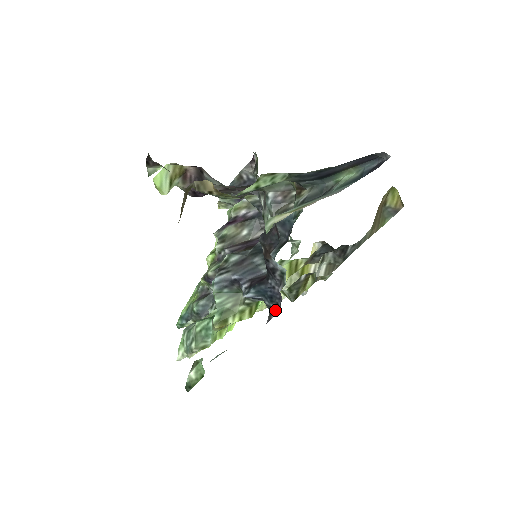
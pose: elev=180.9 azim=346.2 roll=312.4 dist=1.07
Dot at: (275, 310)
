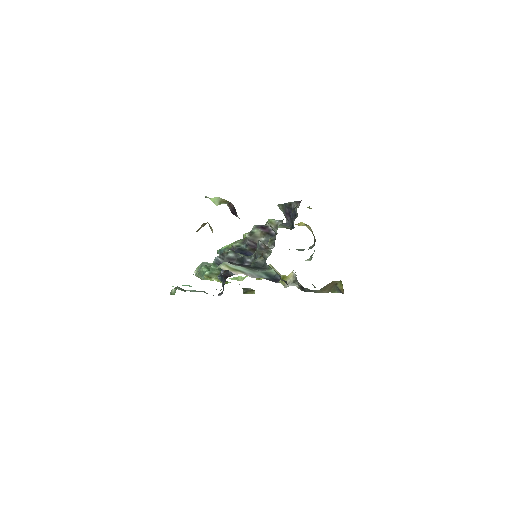
Dot at: (222, 293)
